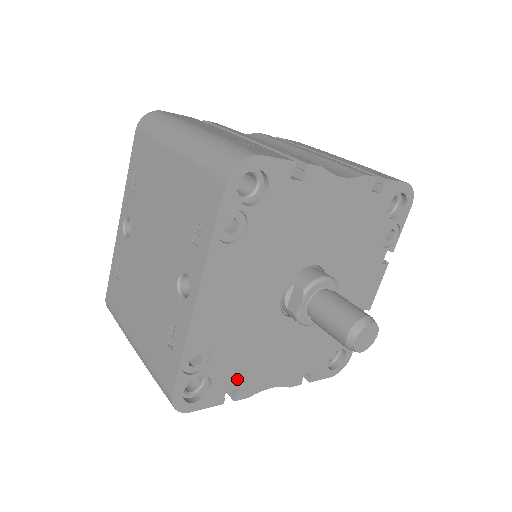
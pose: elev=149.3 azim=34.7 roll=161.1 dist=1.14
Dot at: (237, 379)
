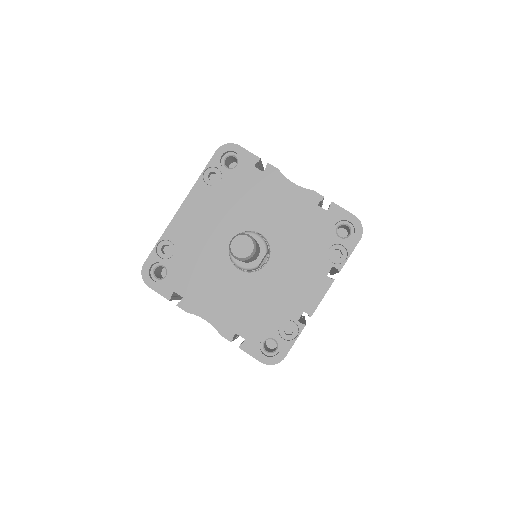
Dot at: (184, 287)
